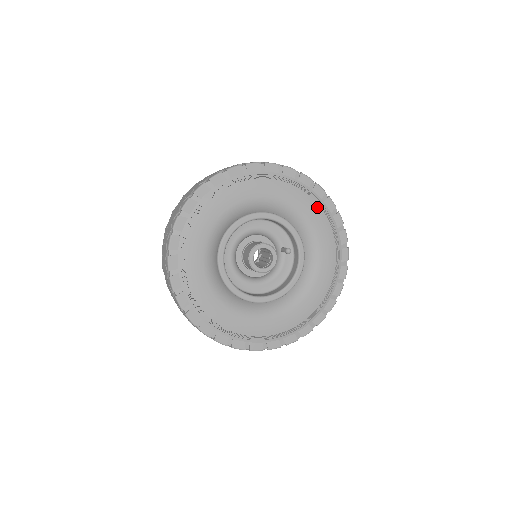
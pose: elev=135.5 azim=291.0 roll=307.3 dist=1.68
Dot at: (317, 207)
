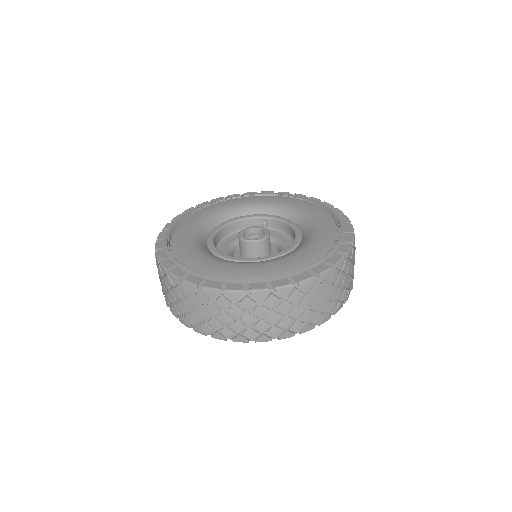
Dot at: (245, 198)
